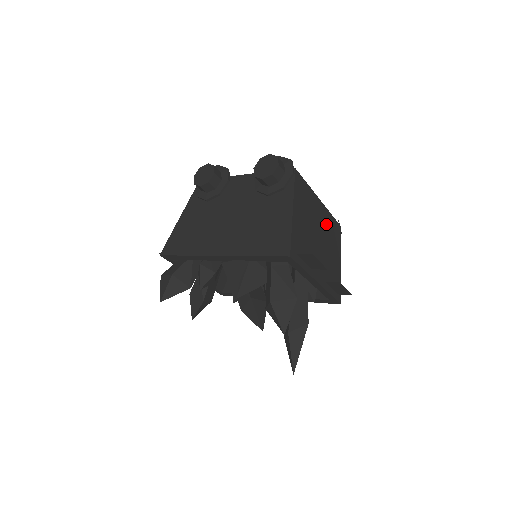
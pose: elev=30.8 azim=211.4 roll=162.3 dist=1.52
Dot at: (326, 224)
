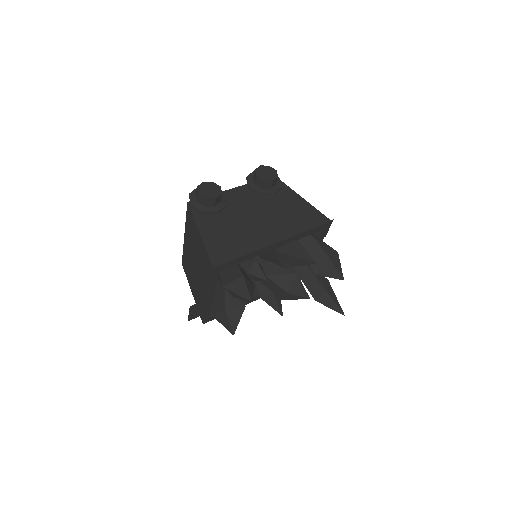
Dot at: occluded
